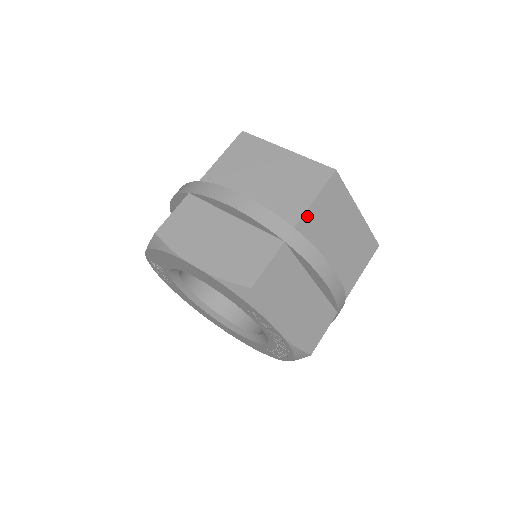
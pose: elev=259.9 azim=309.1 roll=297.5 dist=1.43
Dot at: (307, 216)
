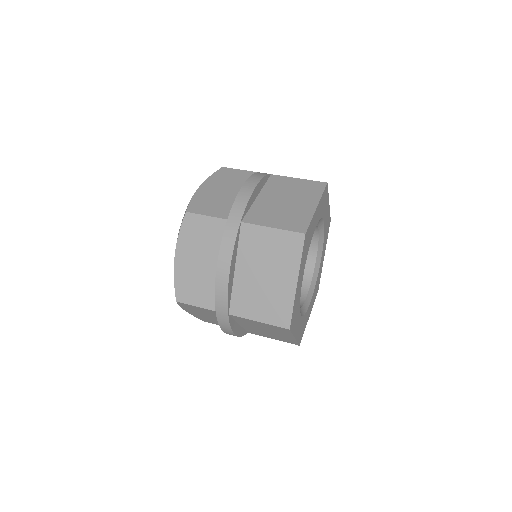
Dot at: (244, 319)
